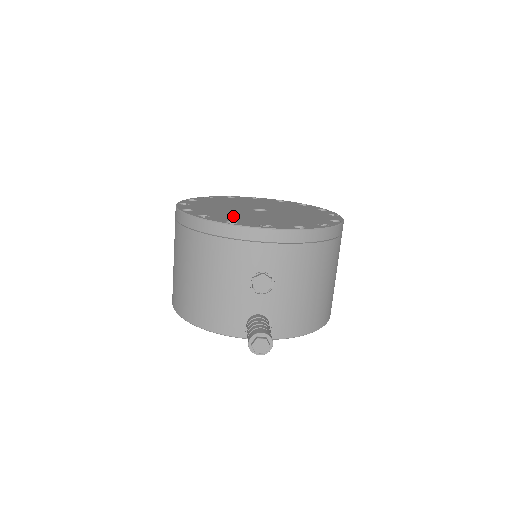
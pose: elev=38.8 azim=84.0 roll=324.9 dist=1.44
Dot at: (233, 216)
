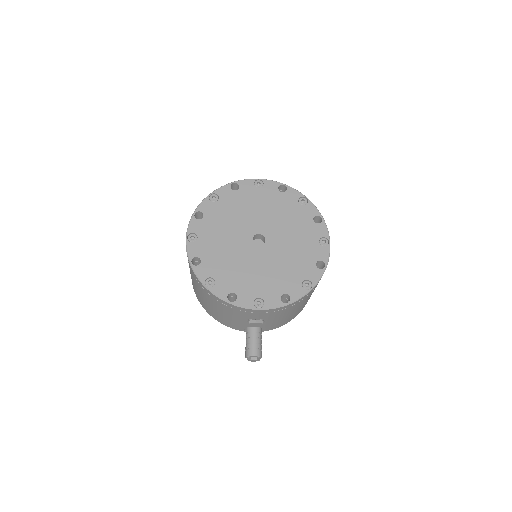
Dot at: (234, 275)
